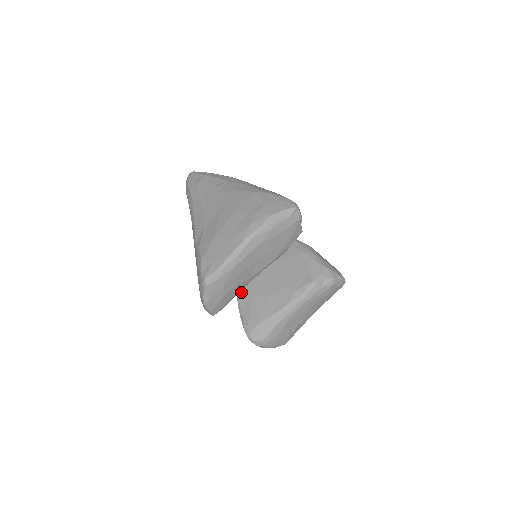
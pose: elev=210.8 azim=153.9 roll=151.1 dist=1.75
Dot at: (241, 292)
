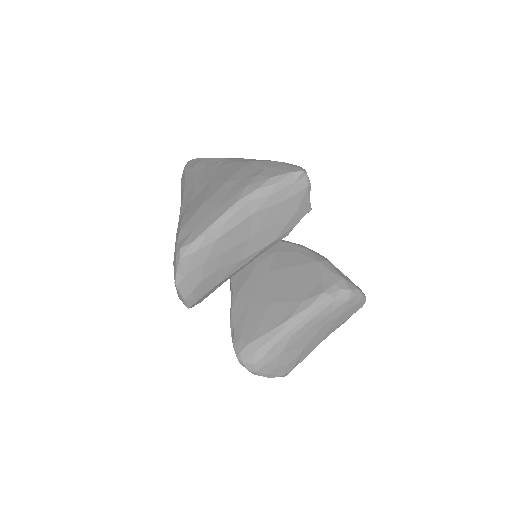
Dot at: (236, 304)
